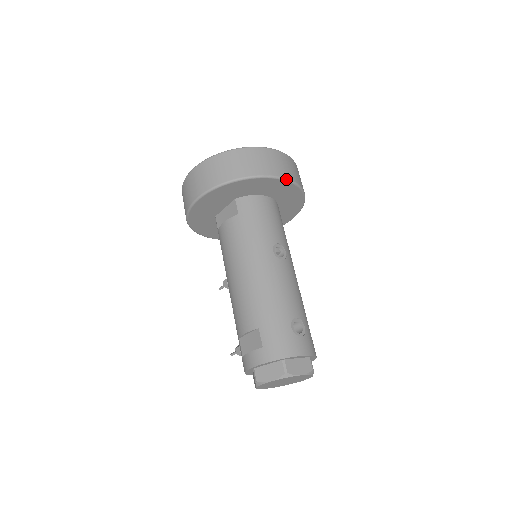
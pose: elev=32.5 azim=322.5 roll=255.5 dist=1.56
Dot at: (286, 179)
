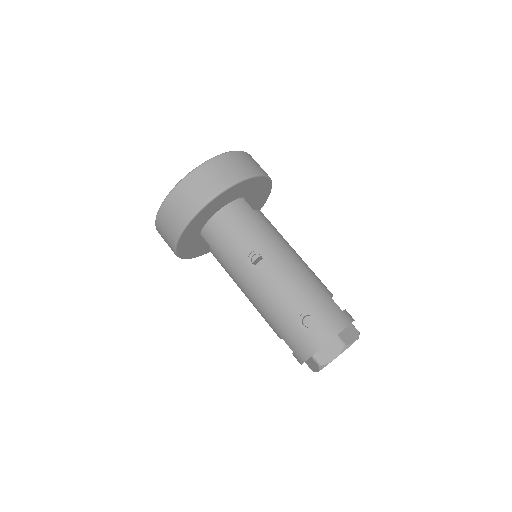
Dot at: (208, 202)
